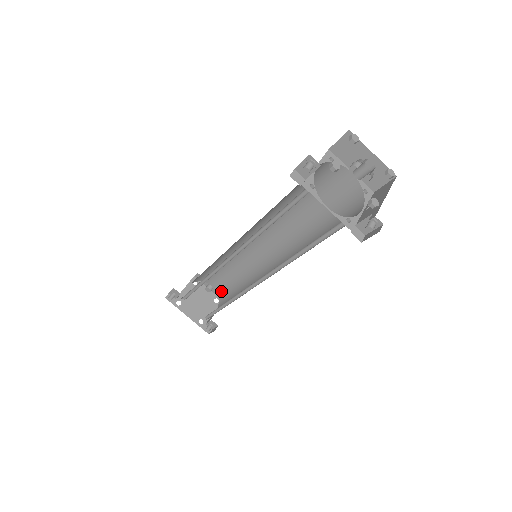
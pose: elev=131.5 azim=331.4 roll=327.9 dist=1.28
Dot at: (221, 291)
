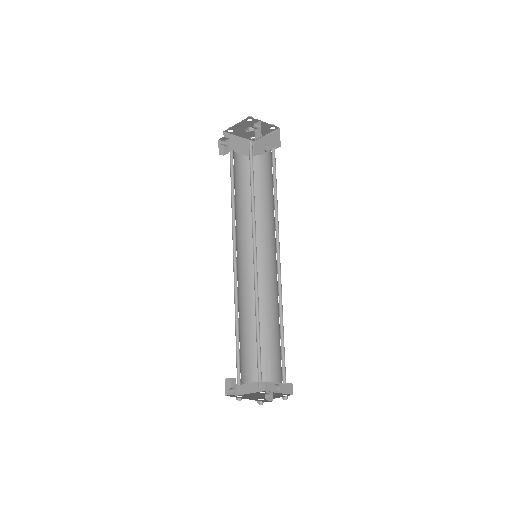
Dot at: (281, 372)
